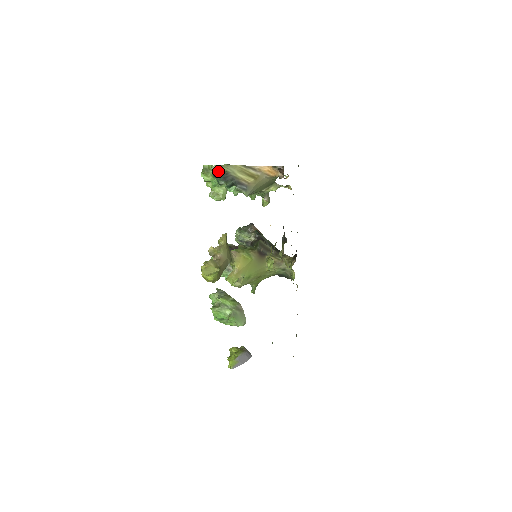
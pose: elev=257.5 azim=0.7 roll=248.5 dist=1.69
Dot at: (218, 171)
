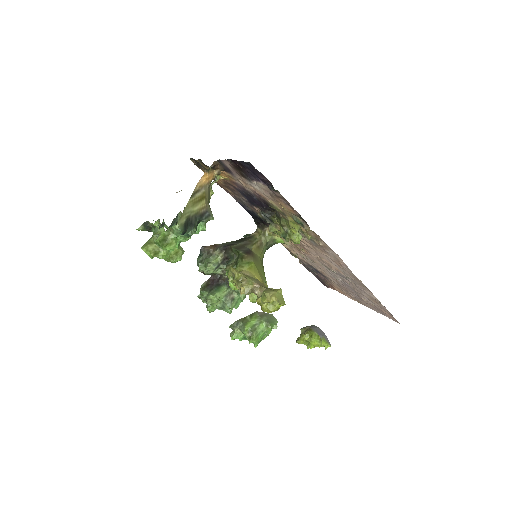
Dot at: (183, 225)
